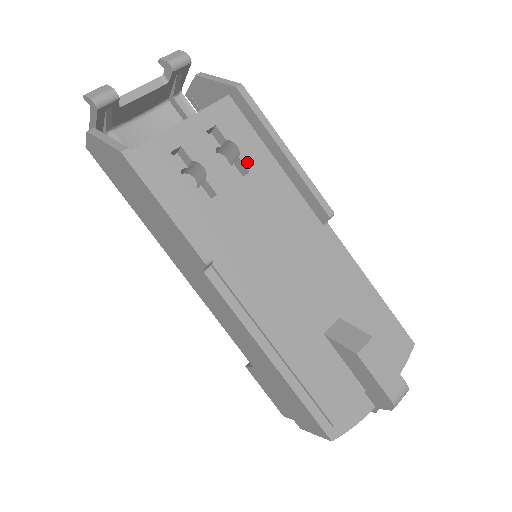
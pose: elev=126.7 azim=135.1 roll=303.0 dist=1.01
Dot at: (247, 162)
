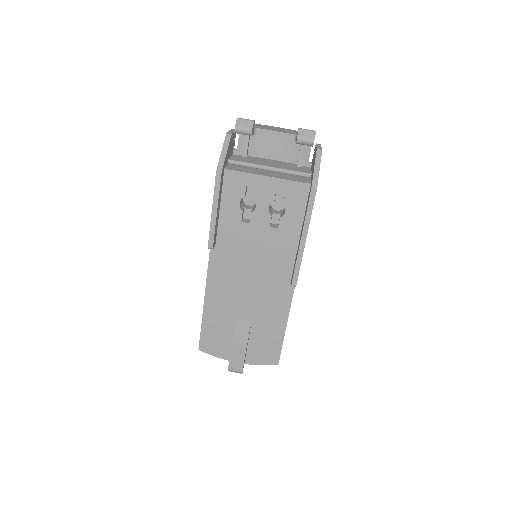
Dot at: (282, 223)
